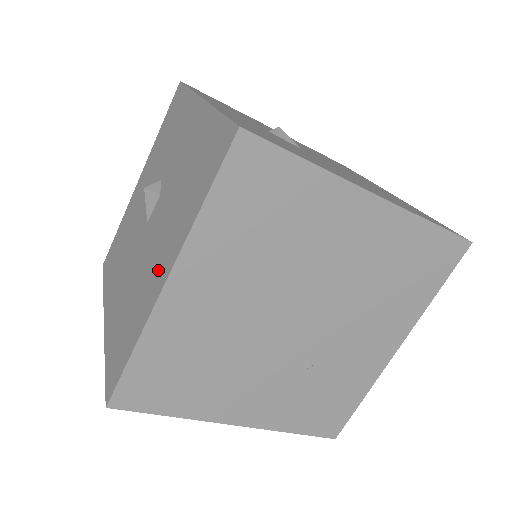
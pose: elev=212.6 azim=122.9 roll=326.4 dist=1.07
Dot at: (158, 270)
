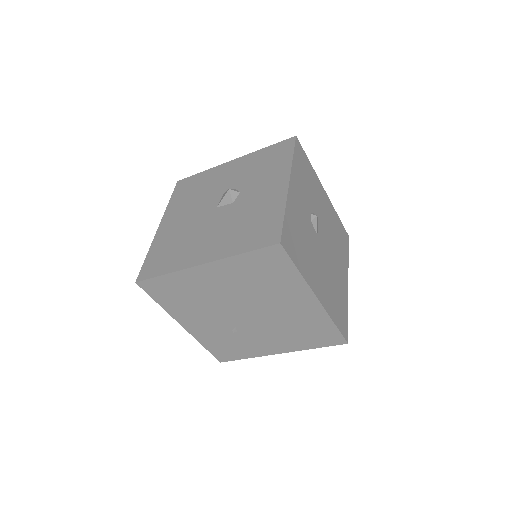
Dot at: (203, 251)
